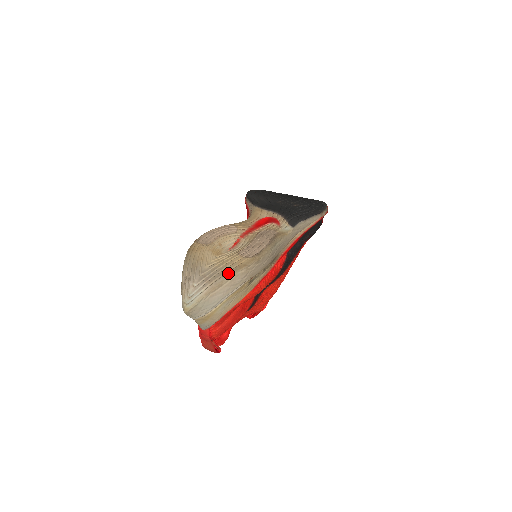
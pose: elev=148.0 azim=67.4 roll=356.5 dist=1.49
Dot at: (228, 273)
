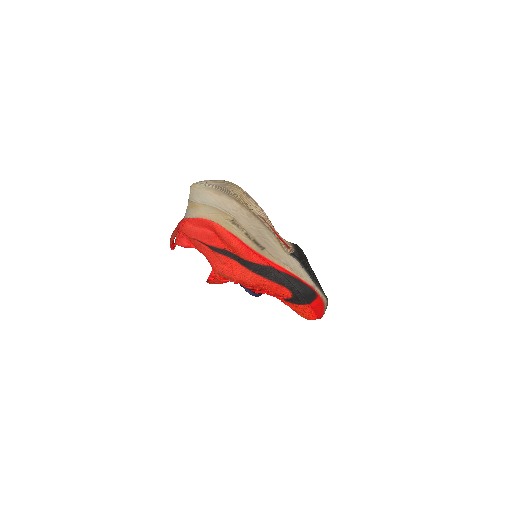
Dot at: (231, 196)
